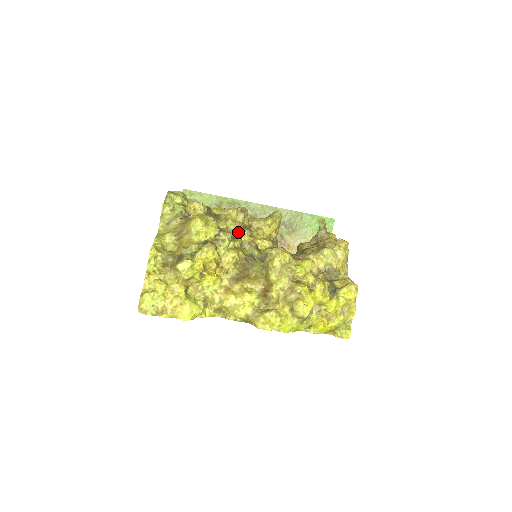
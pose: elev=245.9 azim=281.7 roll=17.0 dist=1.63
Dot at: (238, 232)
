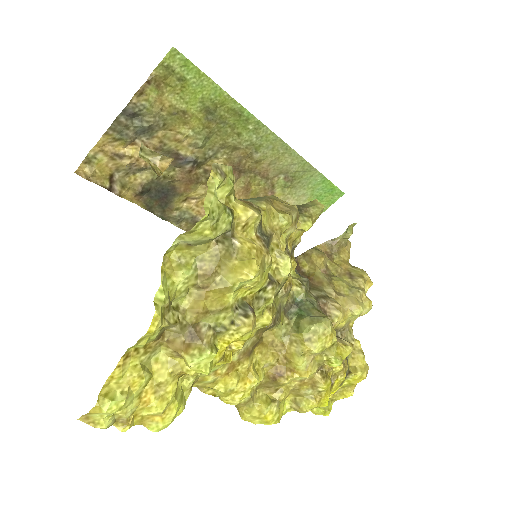
Dot at: occluded
